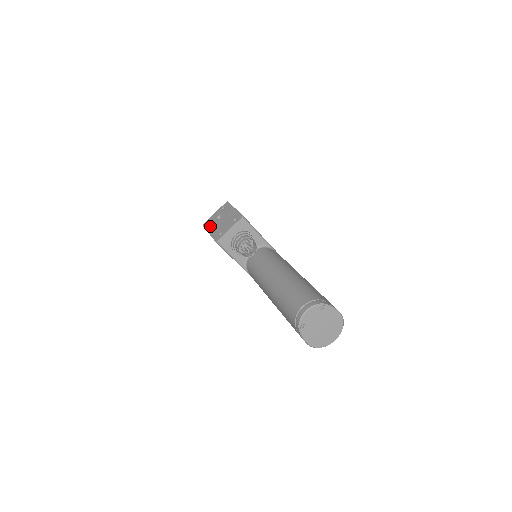
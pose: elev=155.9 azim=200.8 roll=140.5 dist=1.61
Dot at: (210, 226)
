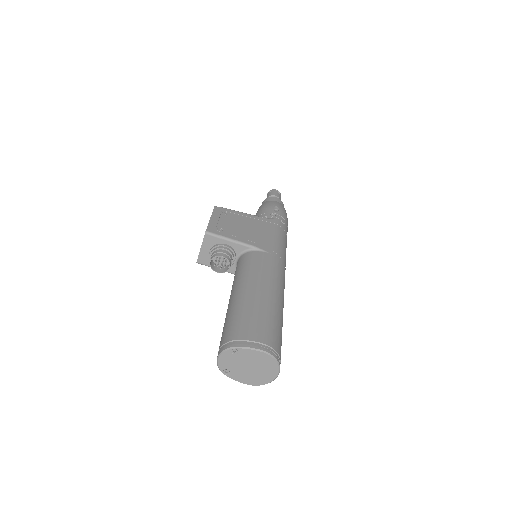
Dot at: occluded
